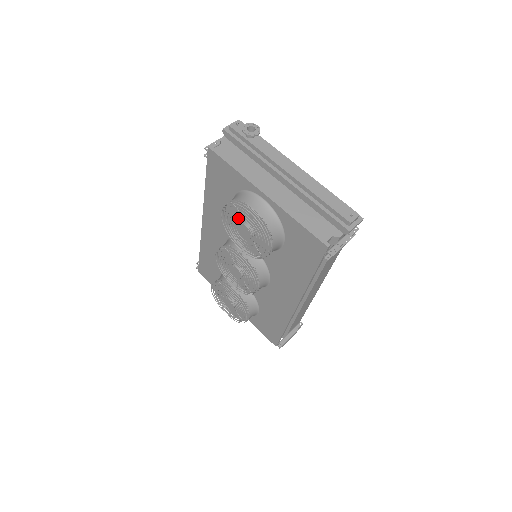
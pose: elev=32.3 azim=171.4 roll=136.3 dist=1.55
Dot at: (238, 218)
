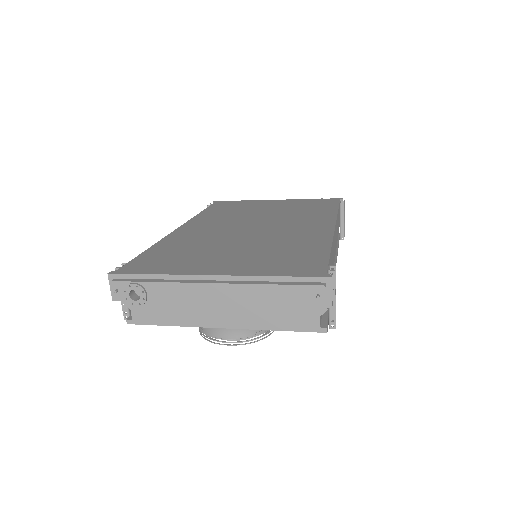
Dot at: occluded
